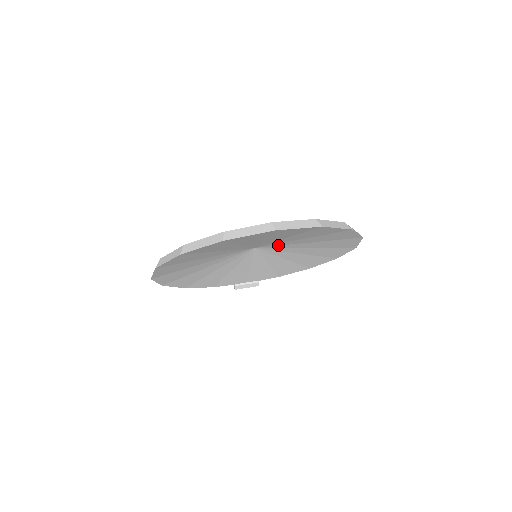
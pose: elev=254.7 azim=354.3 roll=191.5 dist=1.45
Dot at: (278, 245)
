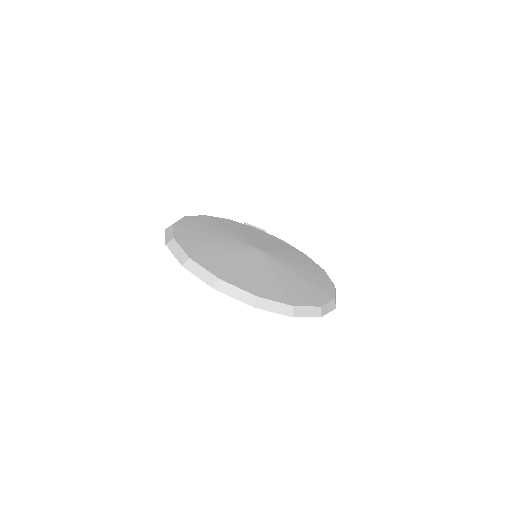
Dot at: occluded
